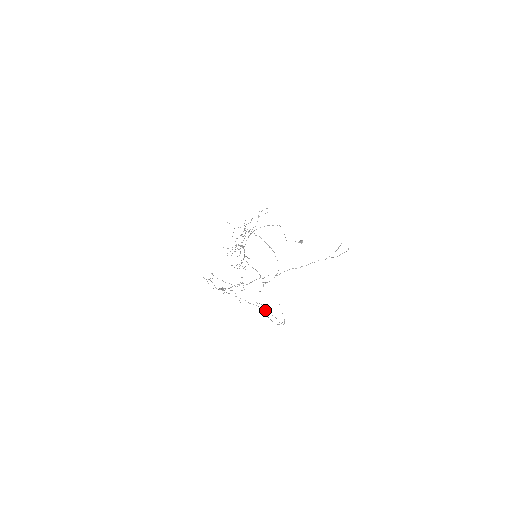
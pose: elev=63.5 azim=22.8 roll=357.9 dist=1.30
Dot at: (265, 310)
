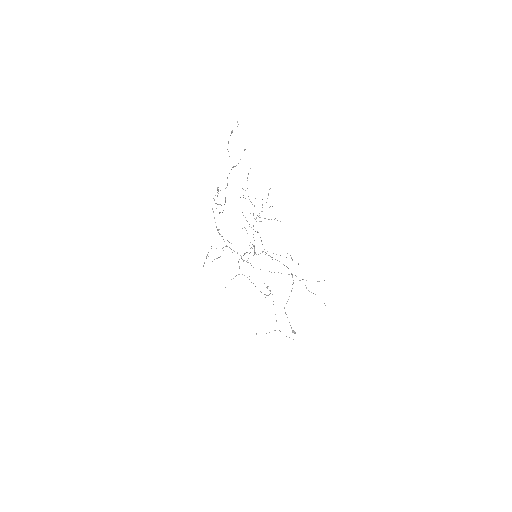
Dot at: occluded
